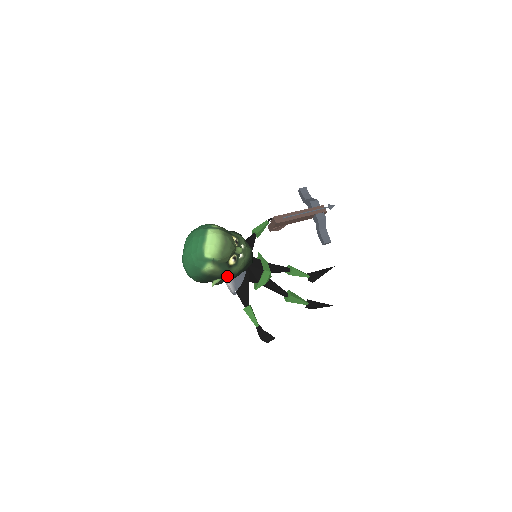
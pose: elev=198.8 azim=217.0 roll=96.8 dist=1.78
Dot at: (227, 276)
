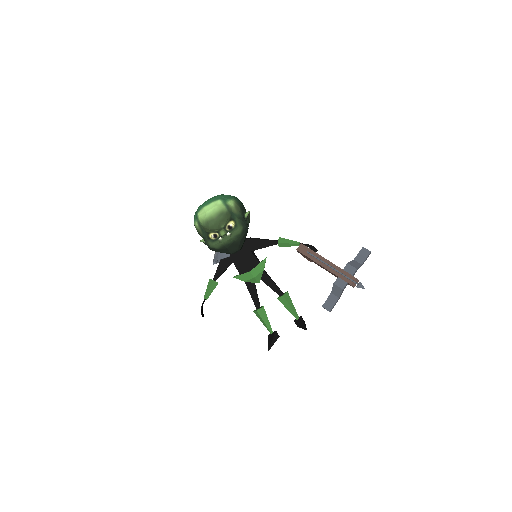
Dot at: occluded
